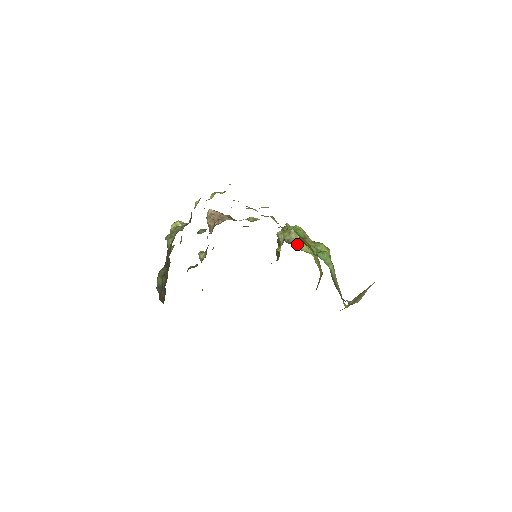
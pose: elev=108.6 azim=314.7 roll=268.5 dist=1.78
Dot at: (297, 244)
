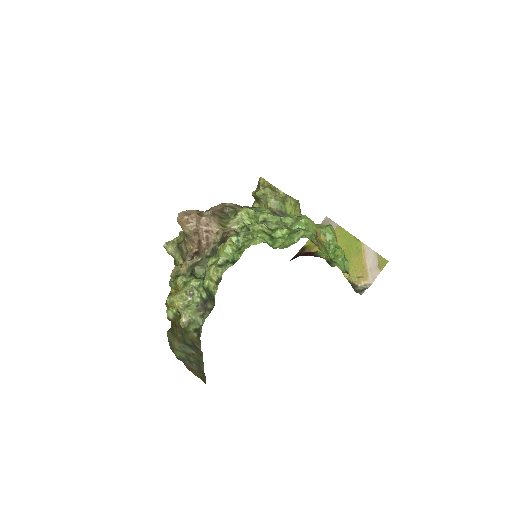
Dot at: (286, 208)
